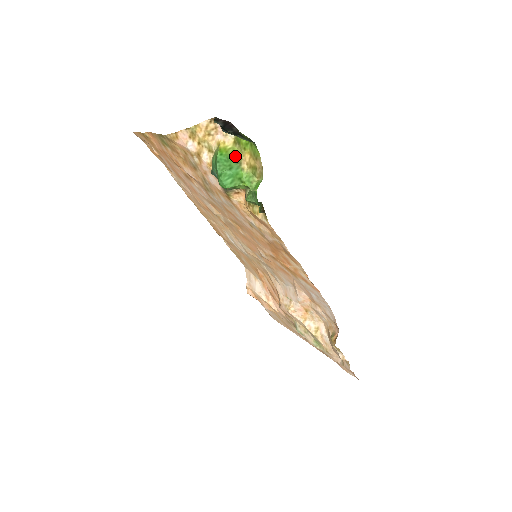
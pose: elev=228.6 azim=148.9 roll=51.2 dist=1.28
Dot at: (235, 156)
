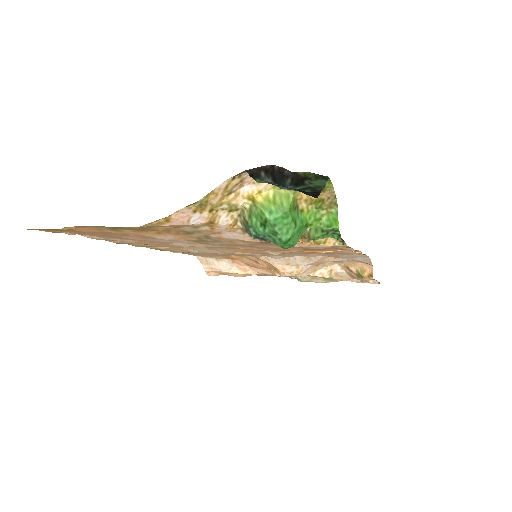
Dot at: (291, 203)
